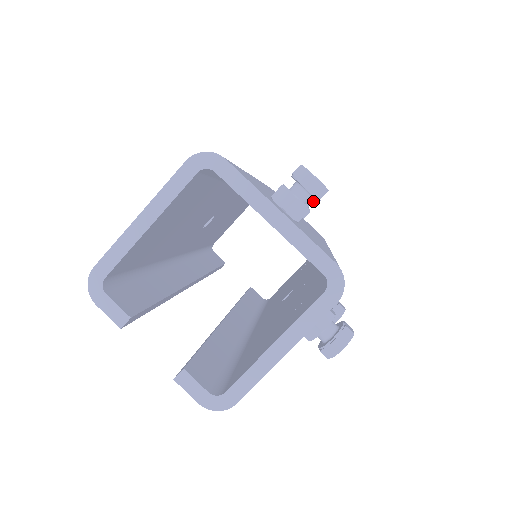
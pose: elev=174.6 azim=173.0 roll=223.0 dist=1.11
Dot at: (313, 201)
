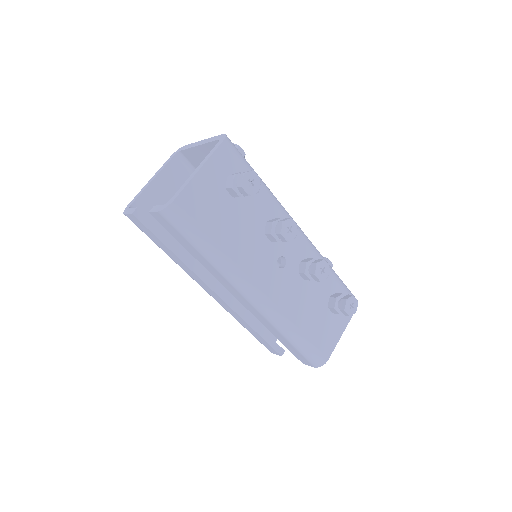
Dot at: occluded
